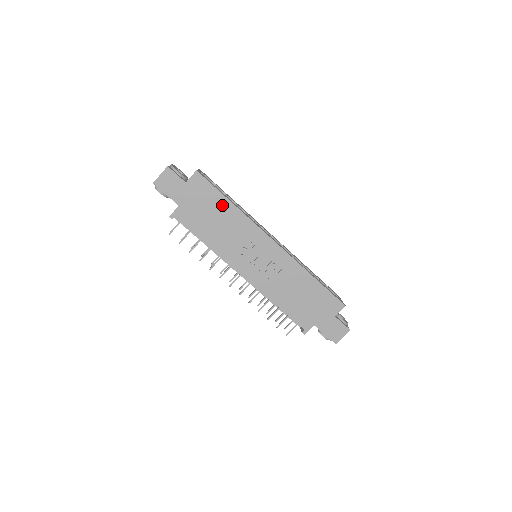
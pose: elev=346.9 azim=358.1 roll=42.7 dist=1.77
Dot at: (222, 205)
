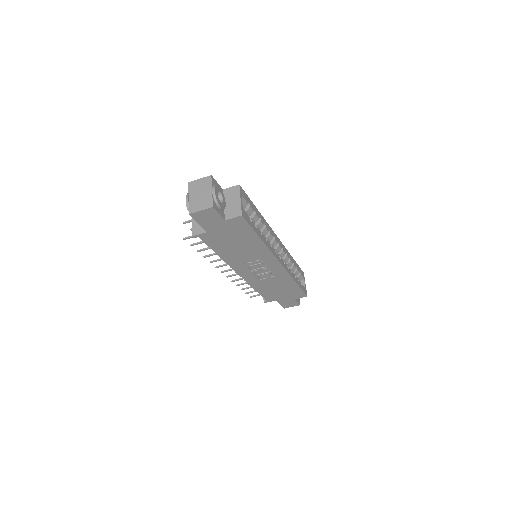
Dot at: (251, 239)
